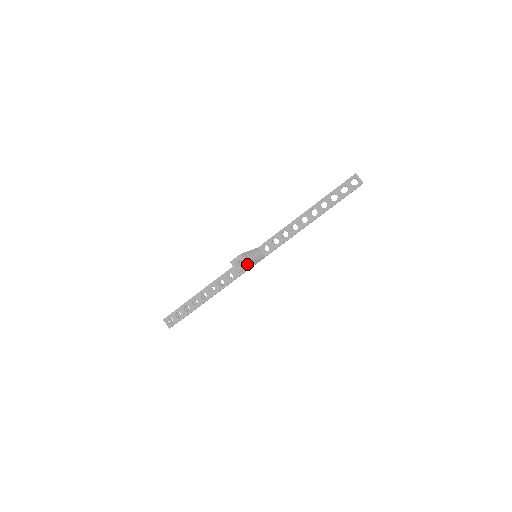
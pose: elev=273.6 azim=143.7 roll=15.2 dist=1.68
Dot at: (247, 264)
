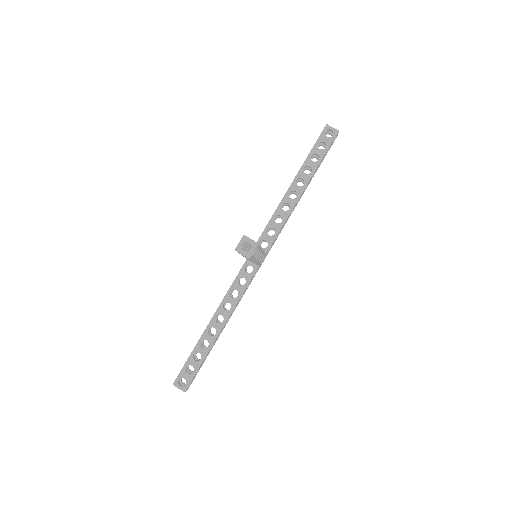
Dot at: (256, 243)
